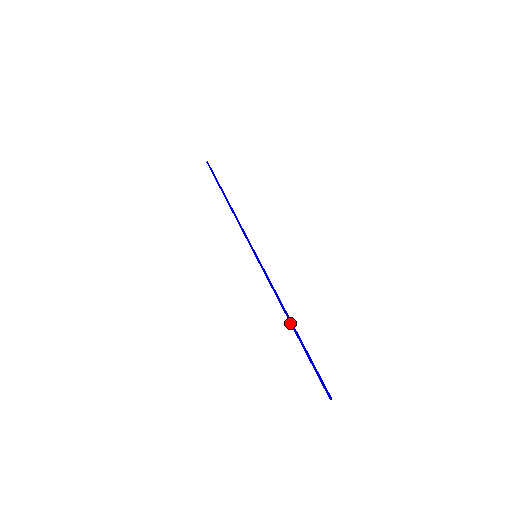
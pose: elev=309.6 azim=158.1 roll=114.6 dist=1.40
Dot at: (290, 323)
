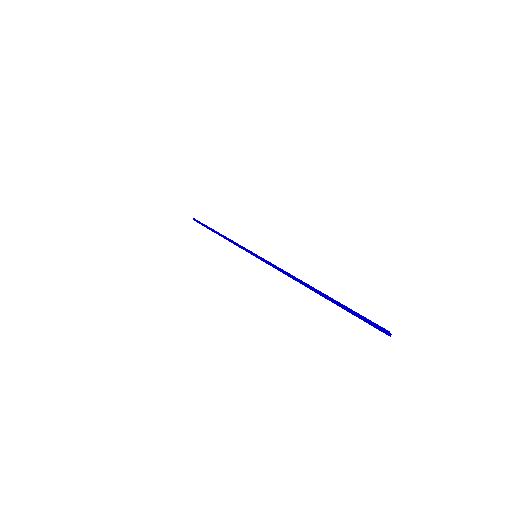
Dot at: (310, 288)
